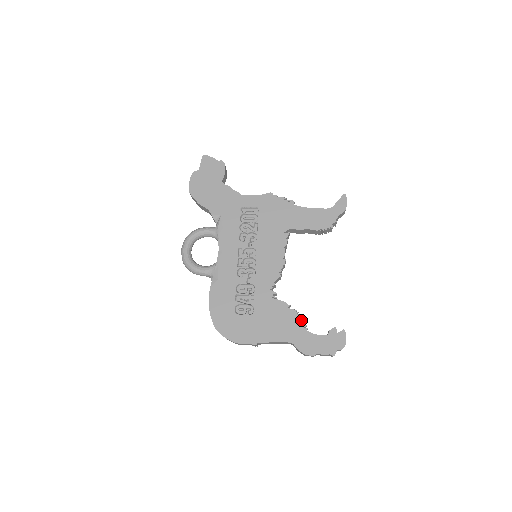
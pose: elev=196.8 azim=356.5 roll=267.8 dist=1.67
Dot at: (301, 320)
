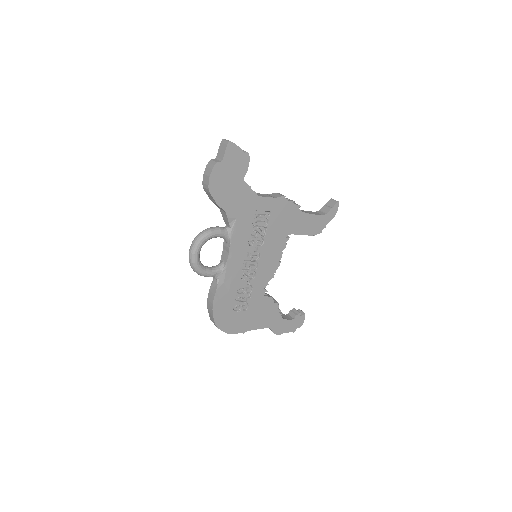
Dot at: (280, 311)
